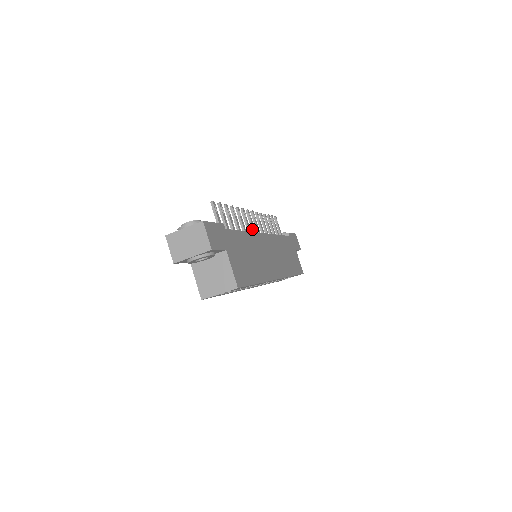
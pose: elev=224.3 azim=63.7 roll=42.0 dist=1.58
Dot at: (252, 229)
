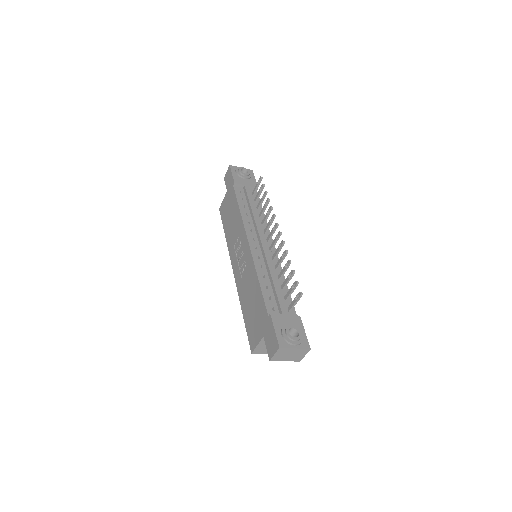
Dot at: (273, 247)
